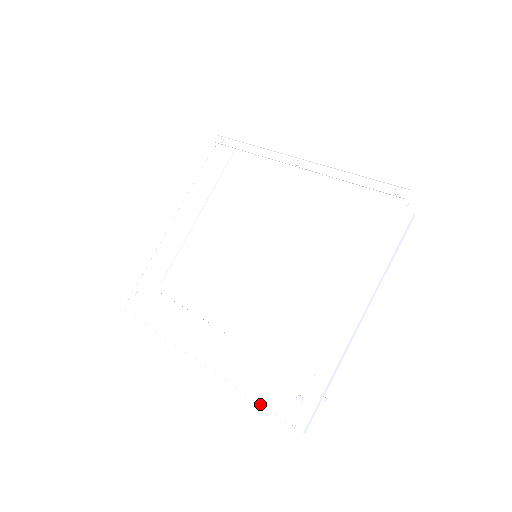
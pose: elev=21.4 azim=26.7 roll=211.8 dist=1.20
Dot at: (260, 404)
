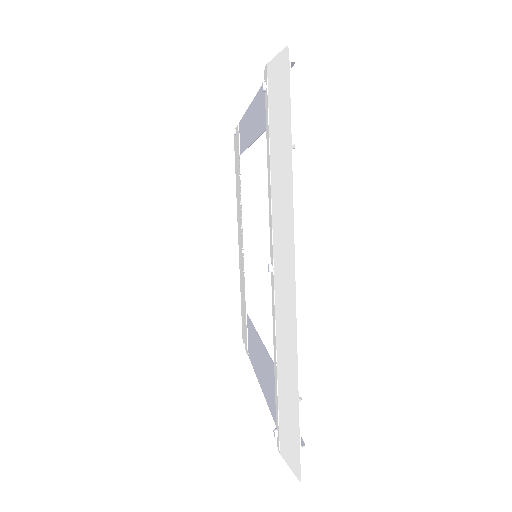
Dot at: (241, 313)
